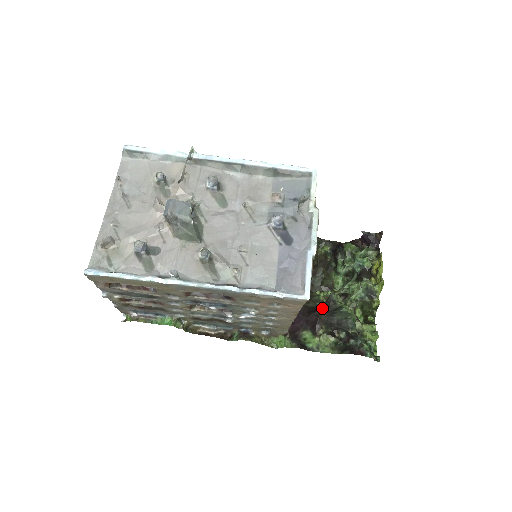
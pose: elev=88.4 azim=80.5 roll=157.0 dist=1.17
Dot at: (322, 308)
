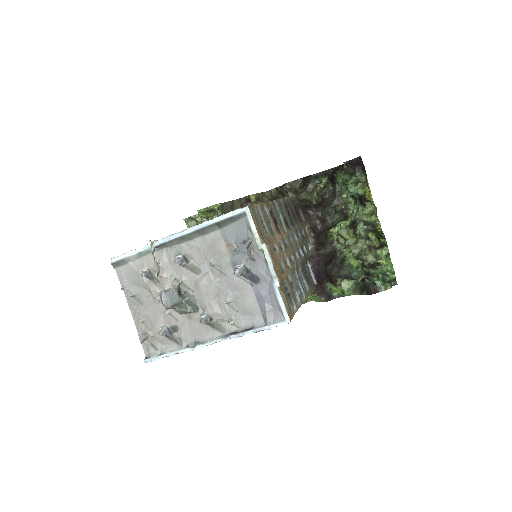
Dot at: (332, 261)
